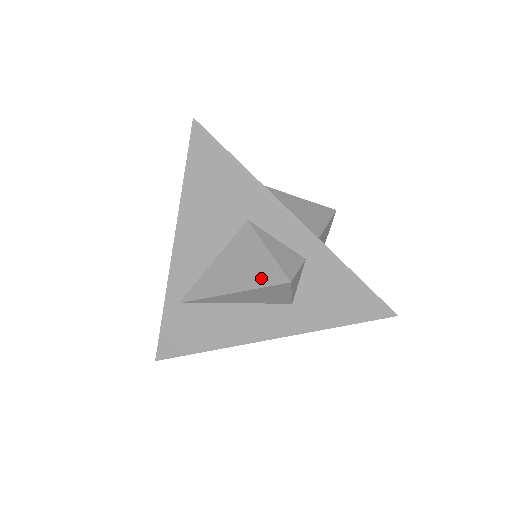
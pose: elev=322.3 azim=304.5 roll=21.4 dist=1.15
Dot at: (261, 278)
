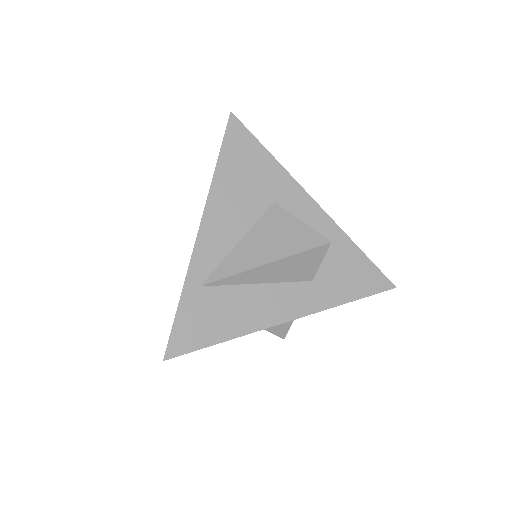
Dot at: (299, 244)
